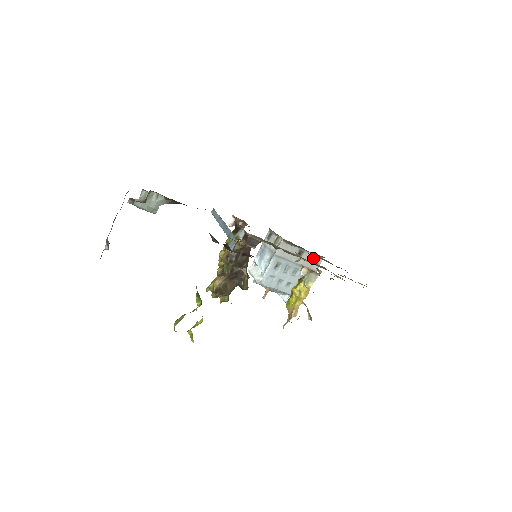
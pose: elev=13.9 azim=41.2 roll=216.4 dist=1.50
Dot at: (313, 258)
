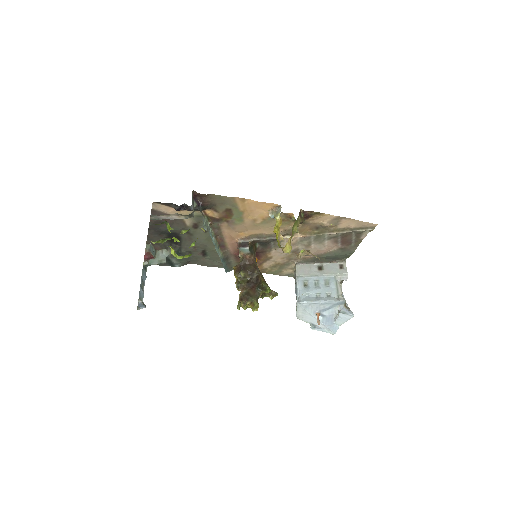
Dot at: (335, 266)
